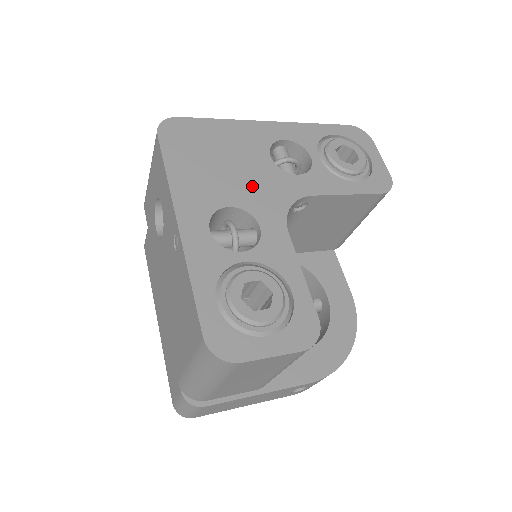
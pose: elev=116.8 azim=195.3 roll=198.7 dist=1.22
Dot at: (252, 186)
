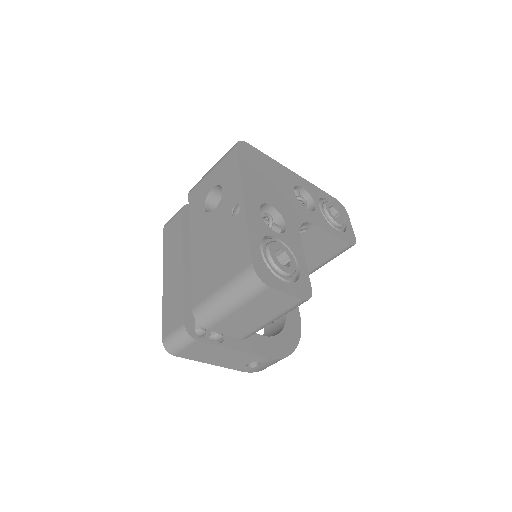
Dot at: (283, 201)
